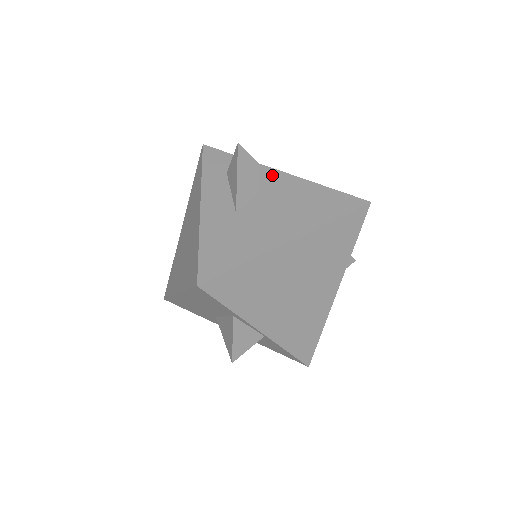
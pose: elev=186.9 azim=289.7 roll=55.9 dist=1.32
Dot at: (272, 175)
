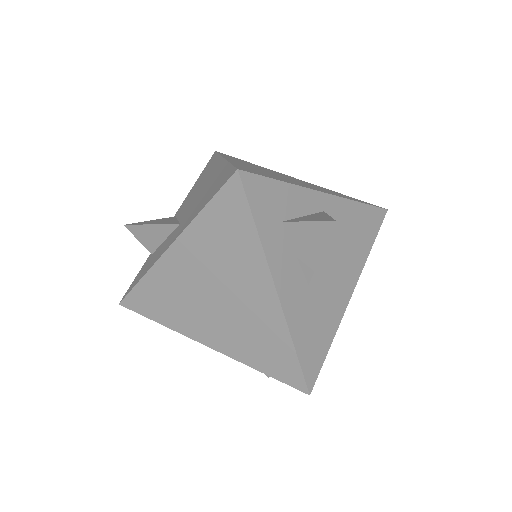
Dot at: (320, 205)
